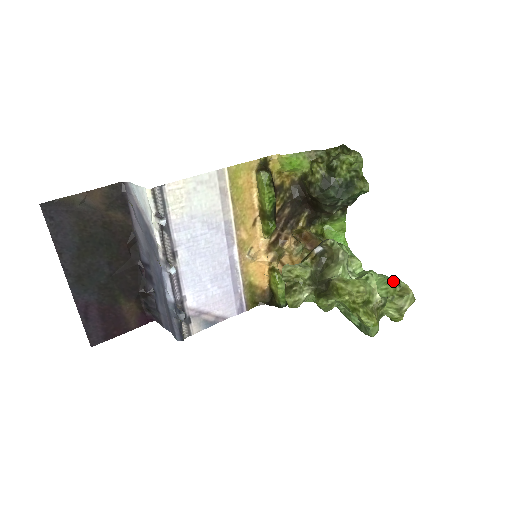
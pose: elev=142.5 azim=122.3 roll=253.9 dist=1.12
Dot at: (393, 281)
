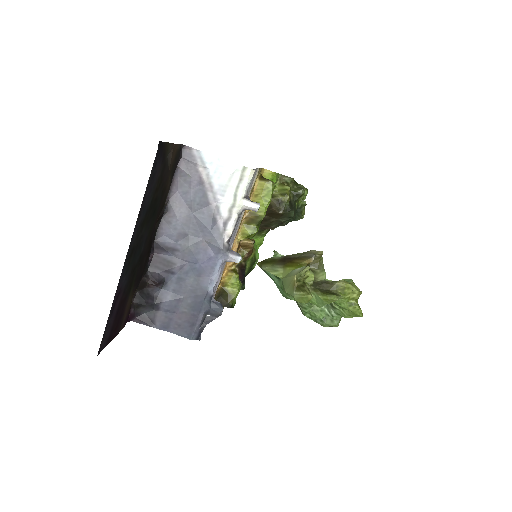
Dot at: occluded
